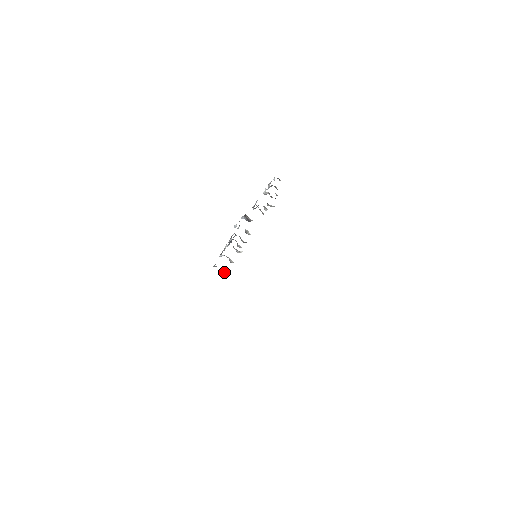
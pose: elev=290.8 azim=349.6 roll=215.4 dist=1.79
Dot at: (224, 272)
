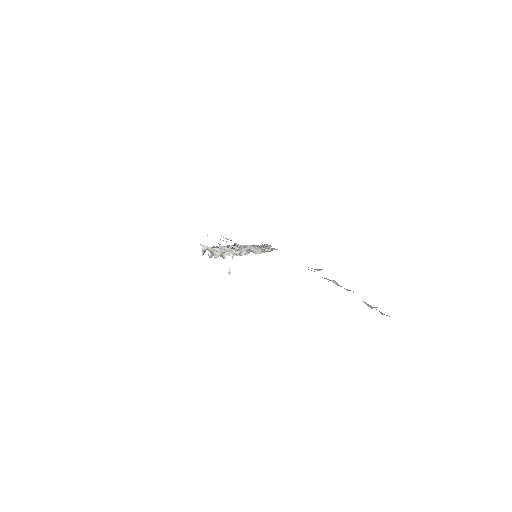
Dot at: (216, 253)
